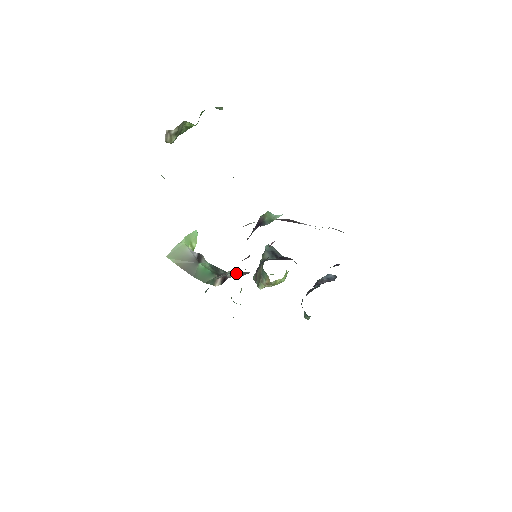
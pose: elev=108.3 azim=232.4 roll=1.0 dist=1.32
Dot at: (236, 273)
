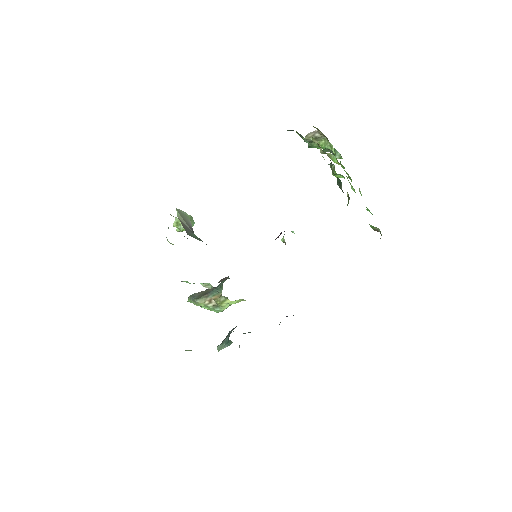
Dot at: occluded
